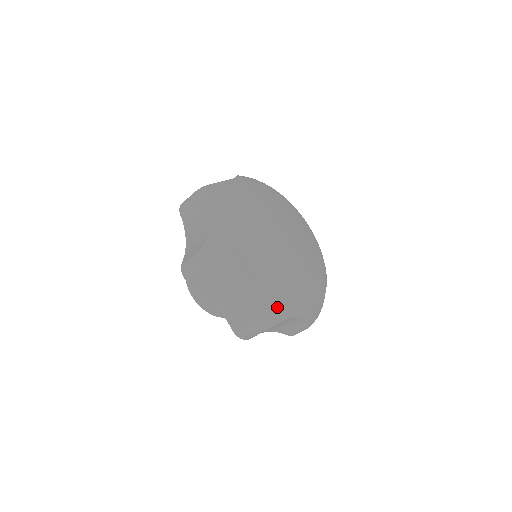
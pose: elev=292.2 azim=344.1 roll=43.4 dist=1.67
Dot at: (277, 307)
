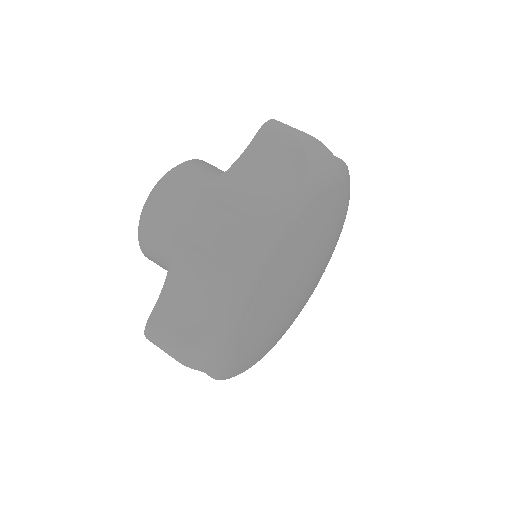
Dot at: (223, 359)
